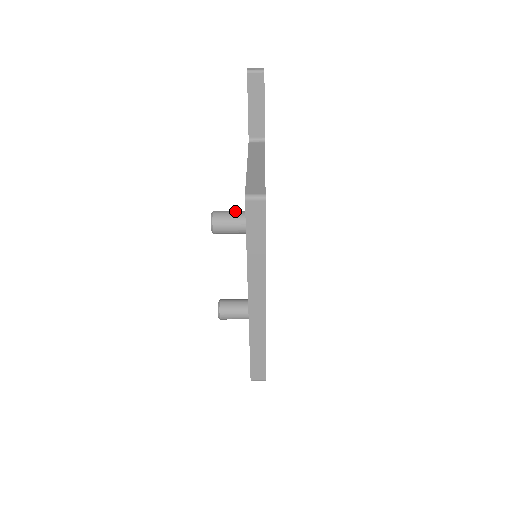
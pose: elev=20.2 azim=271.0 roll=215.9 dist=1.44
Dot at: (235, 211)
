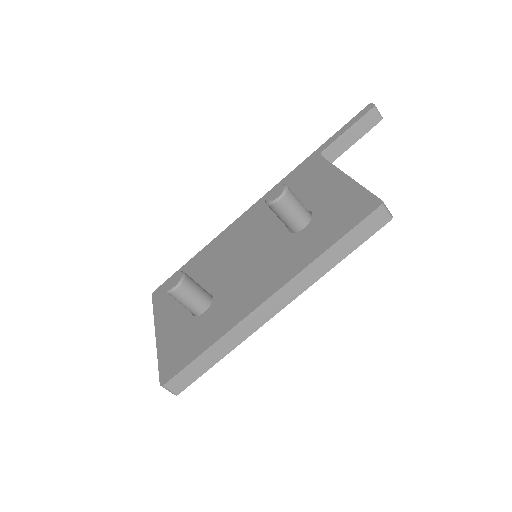
Dot at: occluded
